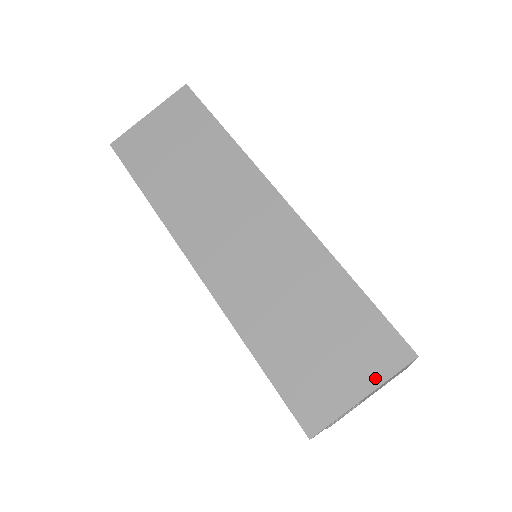
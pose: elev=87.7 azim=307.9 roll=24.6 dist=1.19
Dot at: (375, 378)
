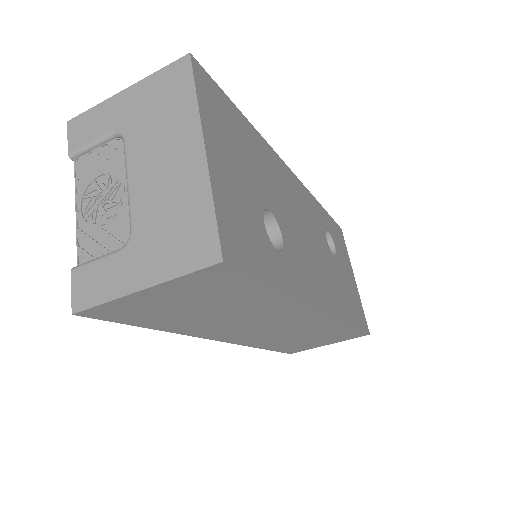
Dot at: (340, 341)
